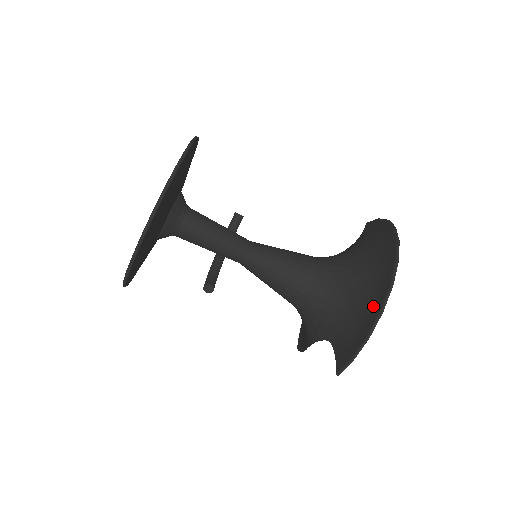
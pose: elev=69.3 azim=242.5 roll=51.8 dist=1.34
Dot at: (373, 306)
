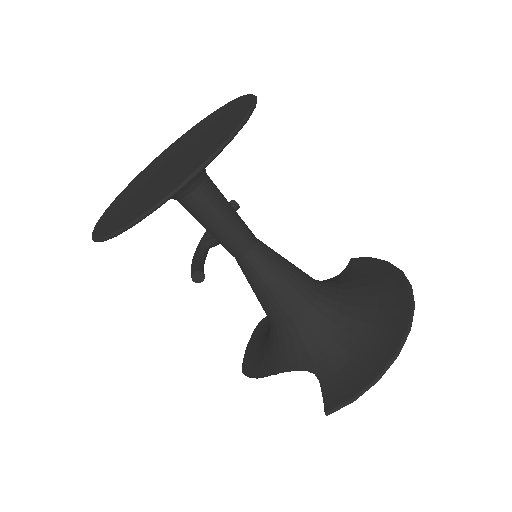
Dot at: (383, 346)
